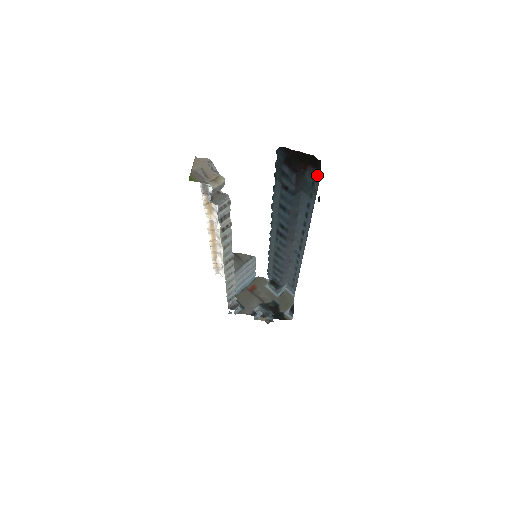
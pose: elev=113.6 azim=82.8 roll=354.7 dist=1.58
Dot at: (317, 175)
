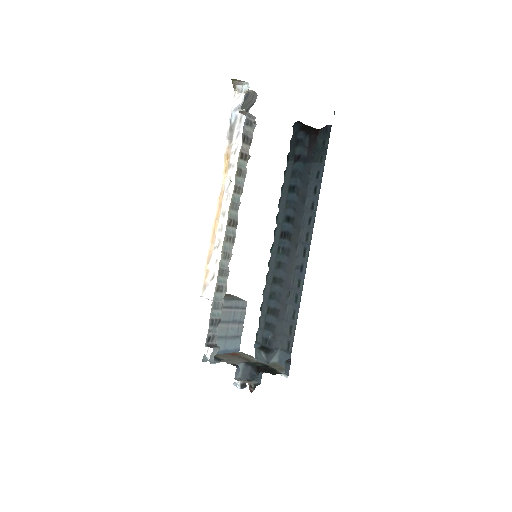
Dot at: (328, 129)
